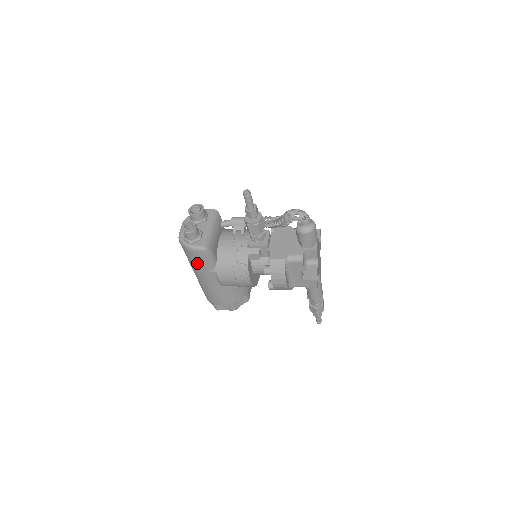
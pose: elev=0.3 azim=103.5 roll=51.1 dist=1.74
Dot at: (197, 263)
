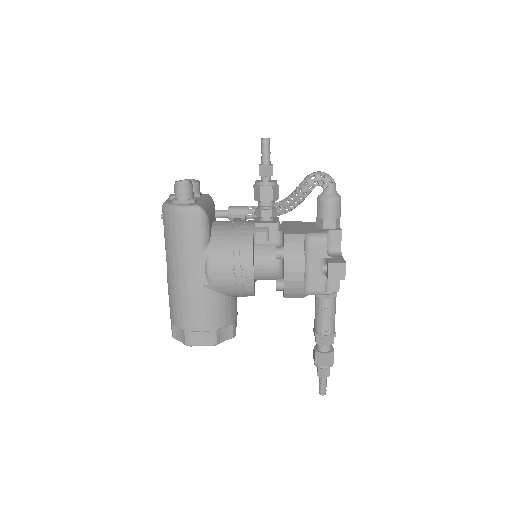
Dot at: (183, 238)
